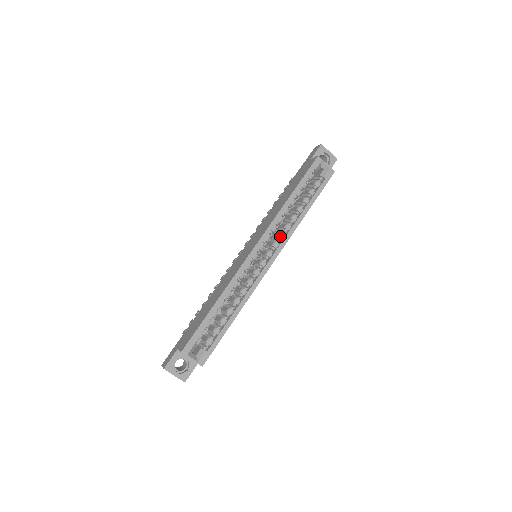
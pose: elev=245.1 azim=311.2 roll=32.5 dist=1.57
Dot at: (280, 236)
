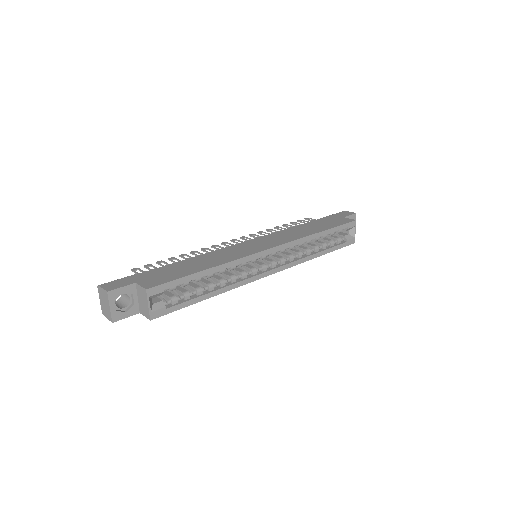
Dot at: (291, 257)
